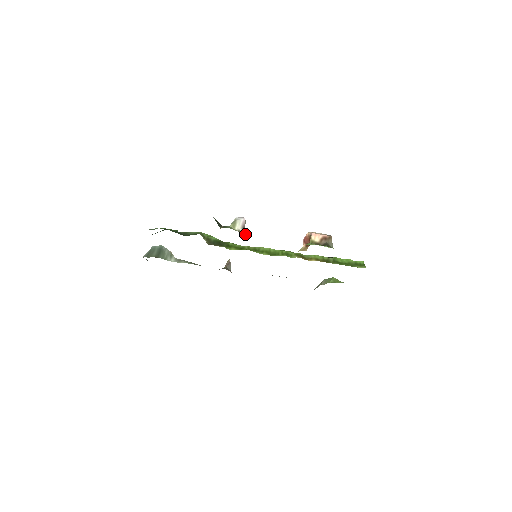
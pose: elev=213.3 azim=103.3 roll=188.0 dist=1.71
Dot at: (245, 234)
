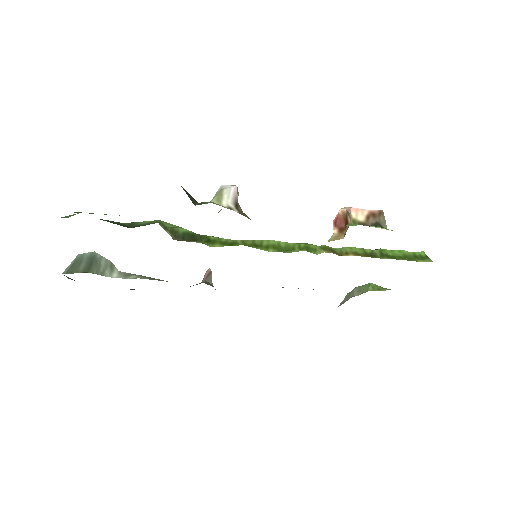
Dot at: (240, 213)
